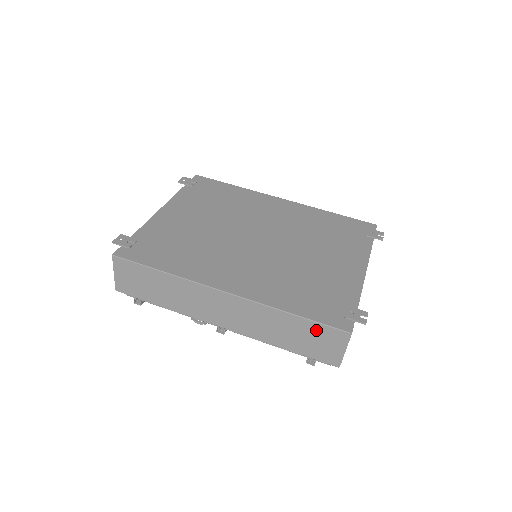
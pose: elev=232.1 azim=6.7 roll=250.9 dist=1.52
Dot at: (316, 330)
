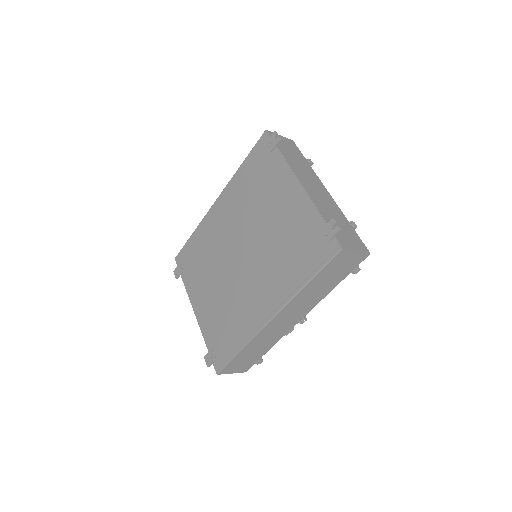
Dot at: (329, 269)
